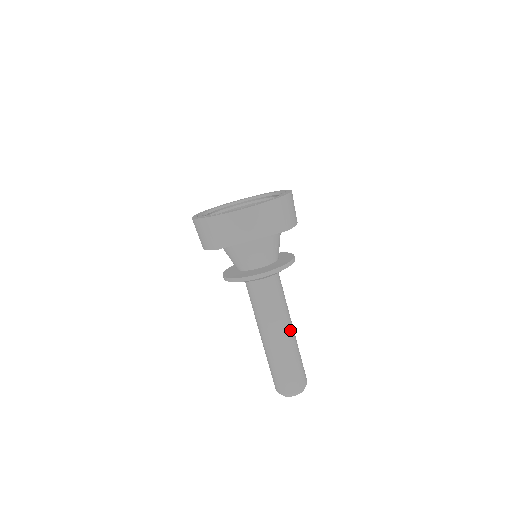
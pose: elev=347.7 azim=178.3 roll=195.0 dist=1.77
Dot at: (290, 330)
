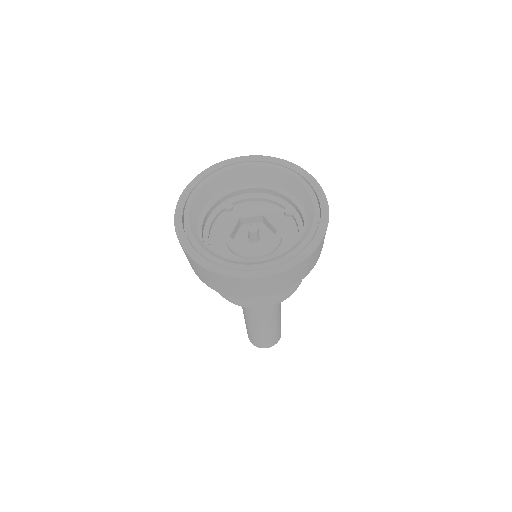
Dot at: (280, 304)
